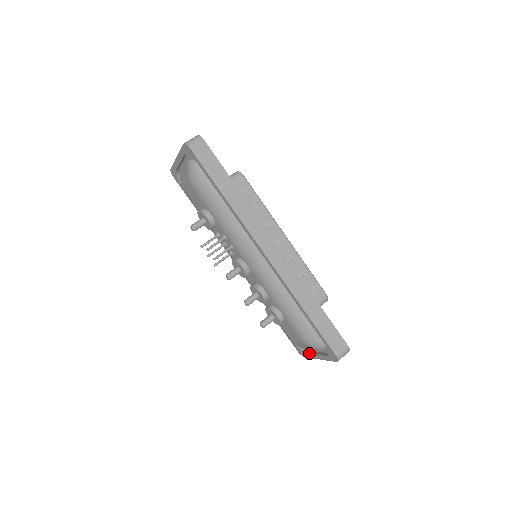
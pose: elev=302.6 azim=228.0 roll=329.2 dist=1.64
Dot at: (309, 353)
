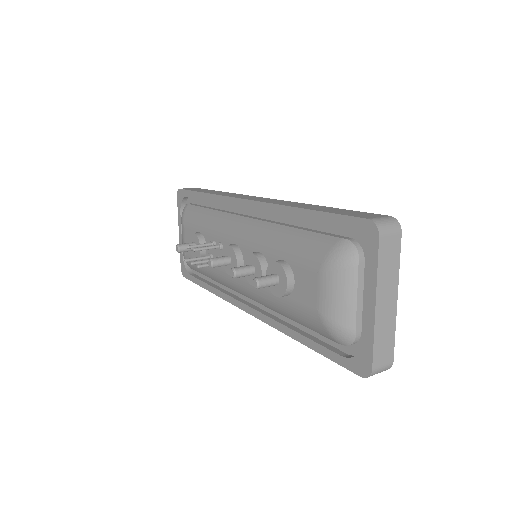
Dot at: occluded
